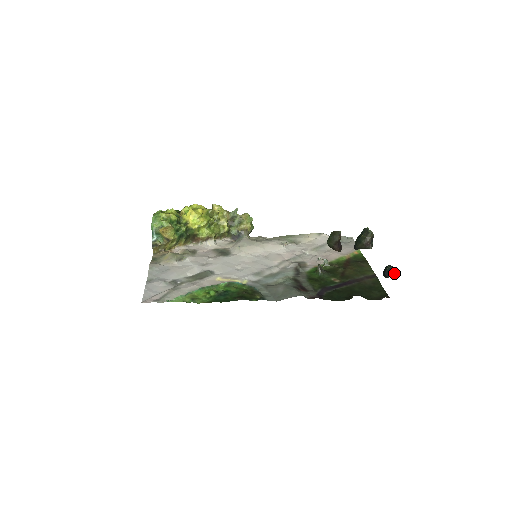
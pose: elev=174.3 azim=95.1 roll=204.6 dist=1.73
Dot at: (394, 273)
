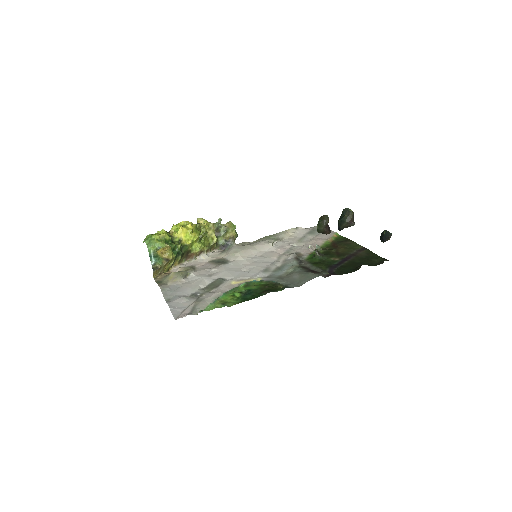
Dot at: (390, 236)
